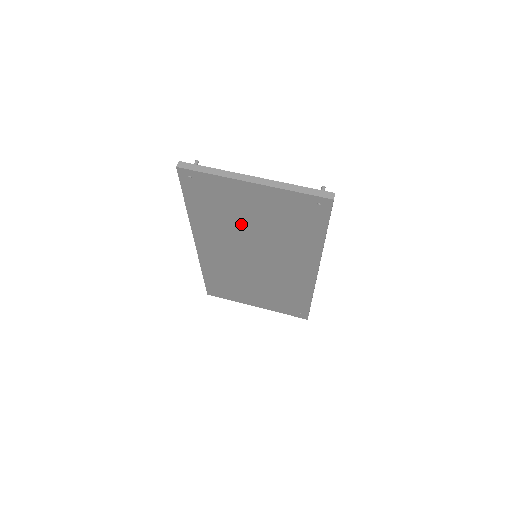
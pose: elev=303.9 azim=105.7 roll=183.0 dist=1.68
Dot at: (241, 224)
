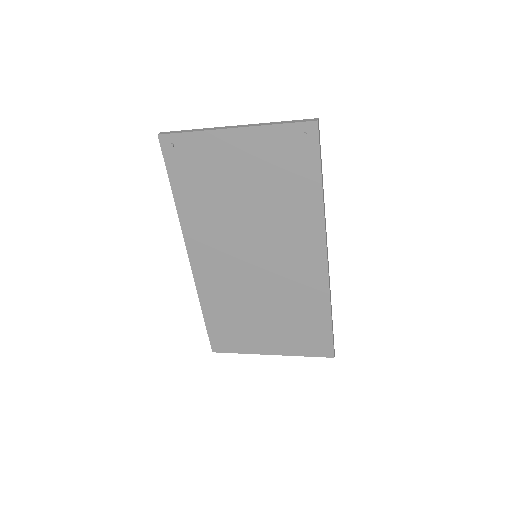
Dot at: (232, 201)
